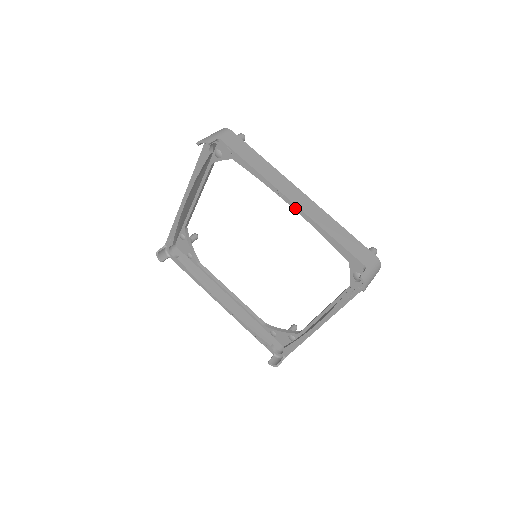
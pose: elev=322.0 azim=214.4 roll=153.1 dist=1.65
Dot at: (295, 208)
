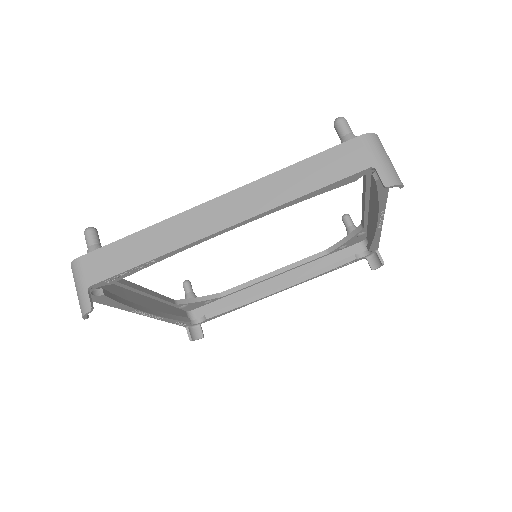
Dot at: (380, 223)
